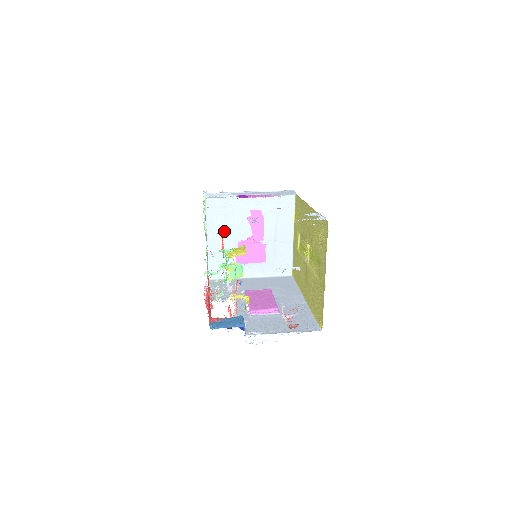
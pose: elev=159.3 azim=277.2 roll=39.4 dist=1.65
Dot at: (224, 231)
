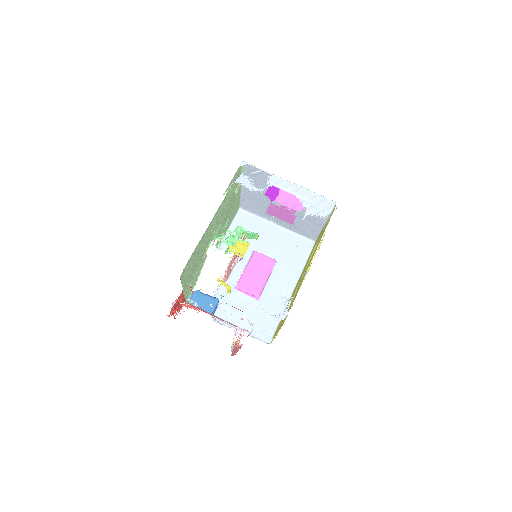
Dot at: (259, 191)
